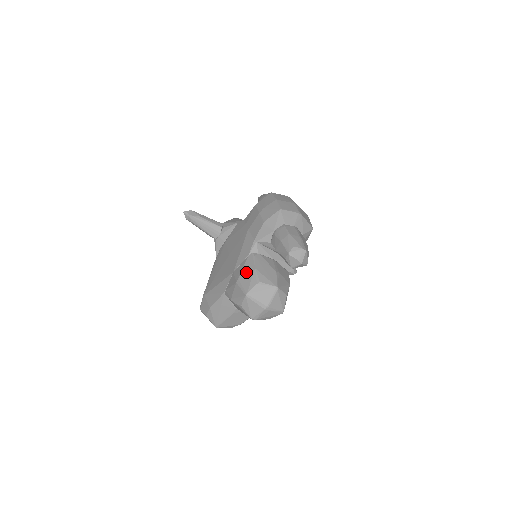
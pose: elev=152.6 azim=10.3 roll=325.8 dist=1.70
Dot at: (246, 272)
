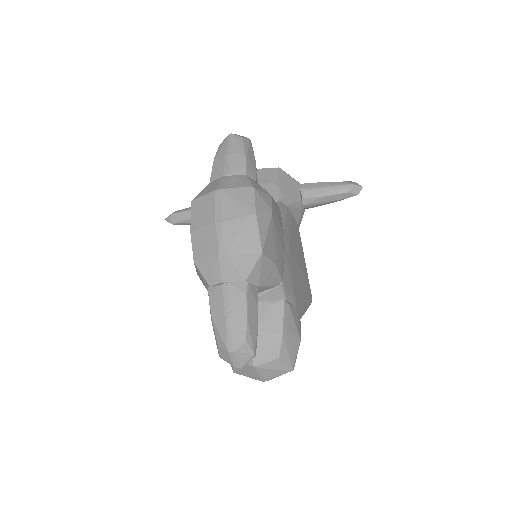
Dot at: occluded
